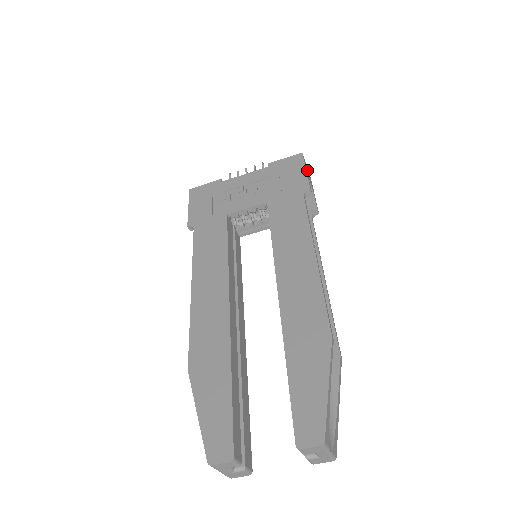
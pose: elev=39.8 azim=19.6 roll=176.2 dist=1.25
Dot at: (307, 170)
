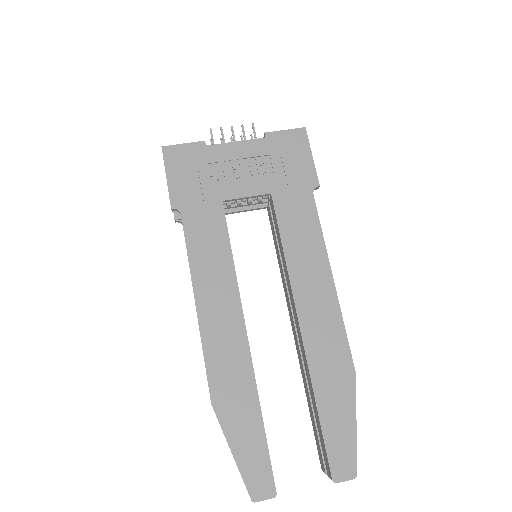
Dot at: occluded
